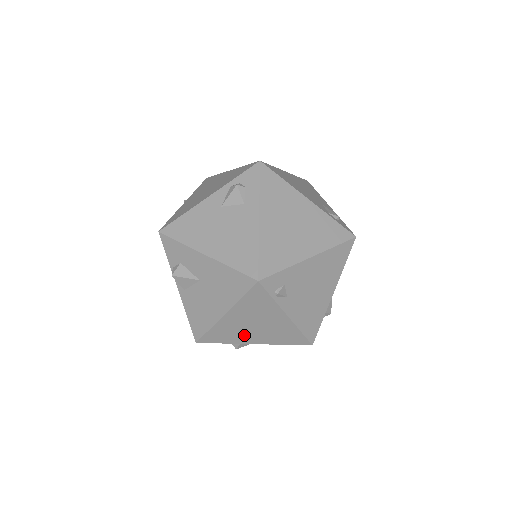
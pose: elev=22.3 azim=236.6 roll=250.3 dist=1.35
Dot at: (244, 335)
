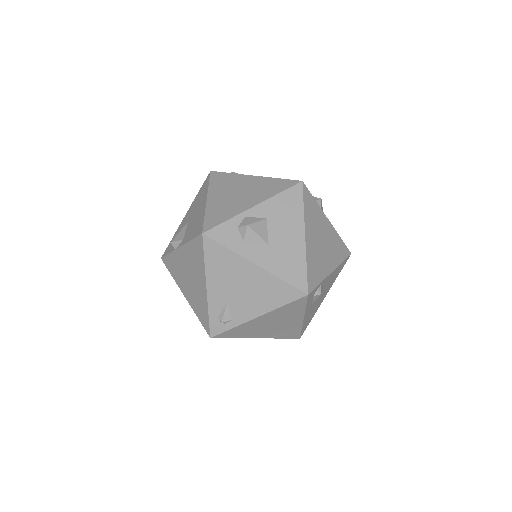
Dot at: (237, 205)
